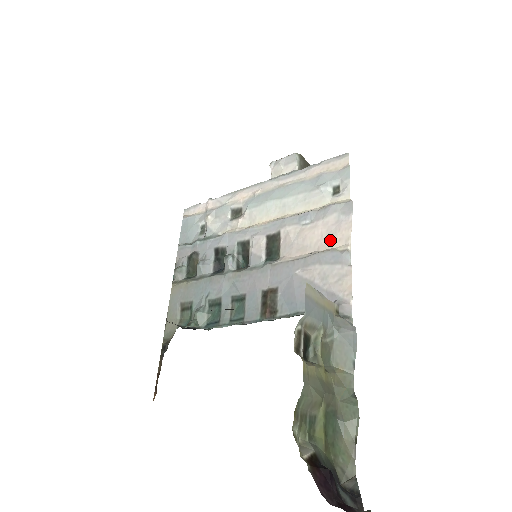
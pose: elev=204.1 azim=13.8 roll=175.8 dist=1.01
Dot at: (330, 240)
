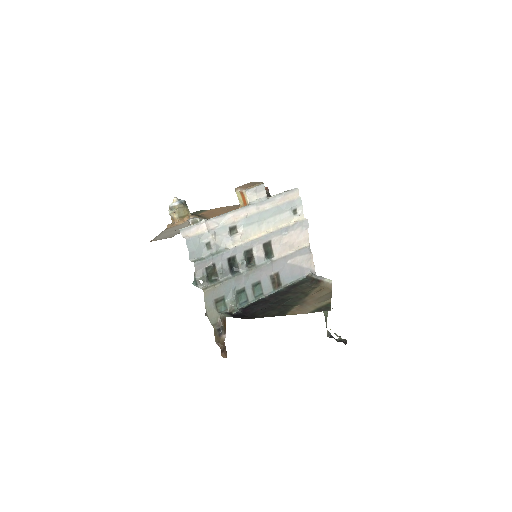
Dot at: (300, 242)
